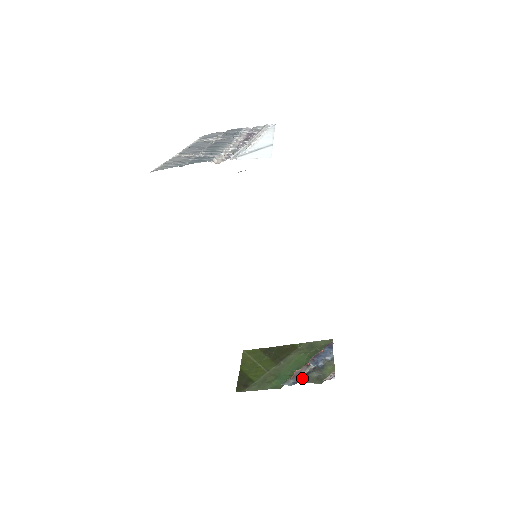
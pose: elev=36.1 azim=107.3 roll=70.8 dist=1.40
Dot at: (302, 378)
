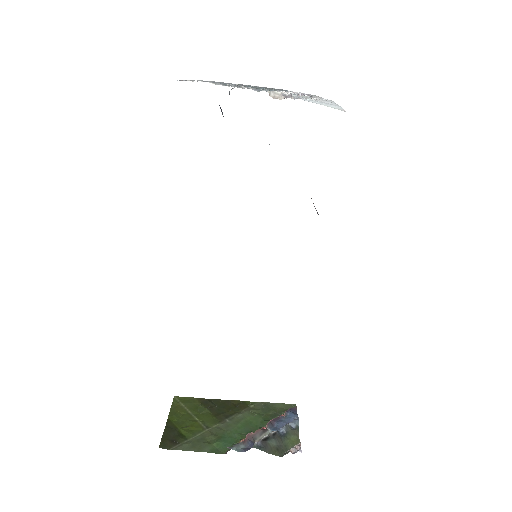
Dot at: (258, 444)
